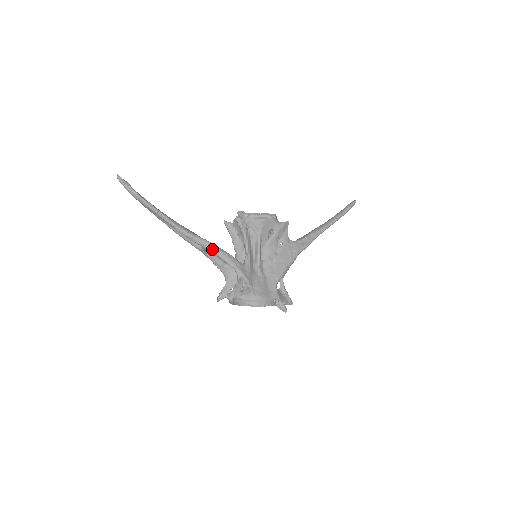
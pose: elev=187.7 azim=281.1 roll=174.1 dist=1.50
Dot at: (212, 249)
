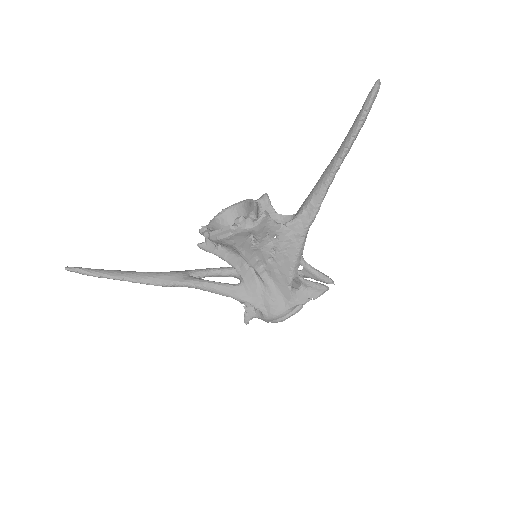
Dot at: (196, 288)
